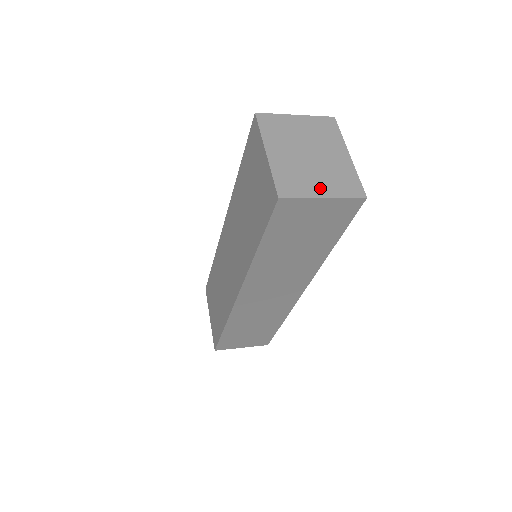
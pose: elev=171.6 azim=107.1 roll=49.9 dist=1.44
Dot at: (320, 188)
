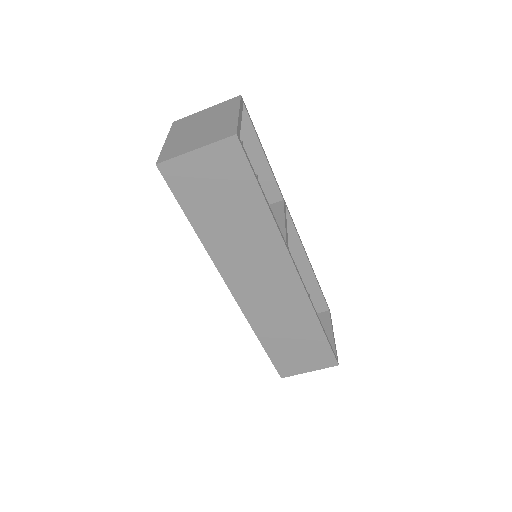
Dot at: (196, 145)
